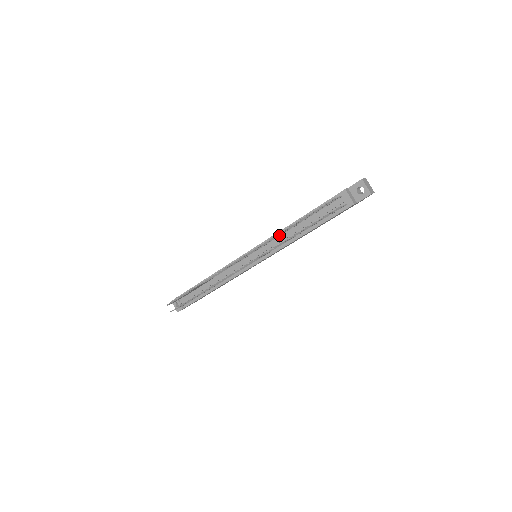
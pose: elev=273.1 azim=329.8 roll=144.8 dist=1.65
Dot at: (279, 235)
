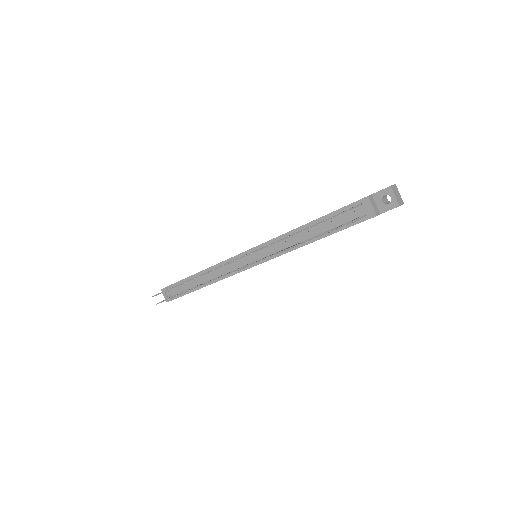
Dot at: occluded
